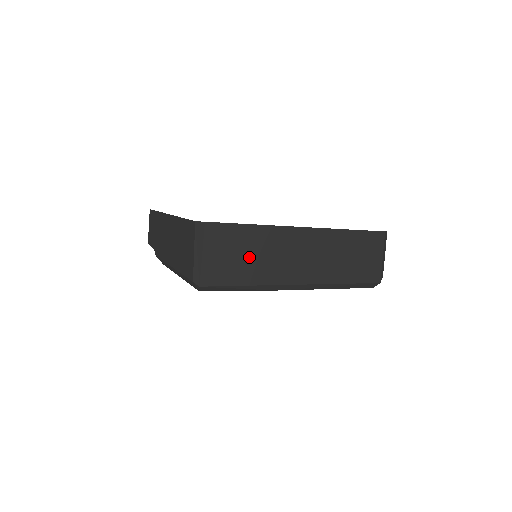
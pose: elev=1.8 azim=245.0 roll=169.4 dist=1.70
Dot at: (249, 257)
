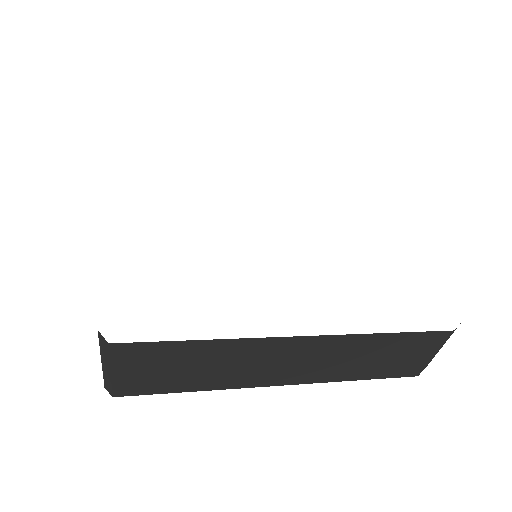
Dot at: (194, 369)
